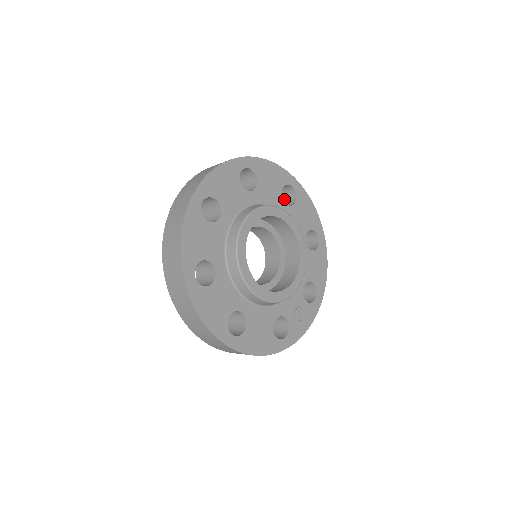
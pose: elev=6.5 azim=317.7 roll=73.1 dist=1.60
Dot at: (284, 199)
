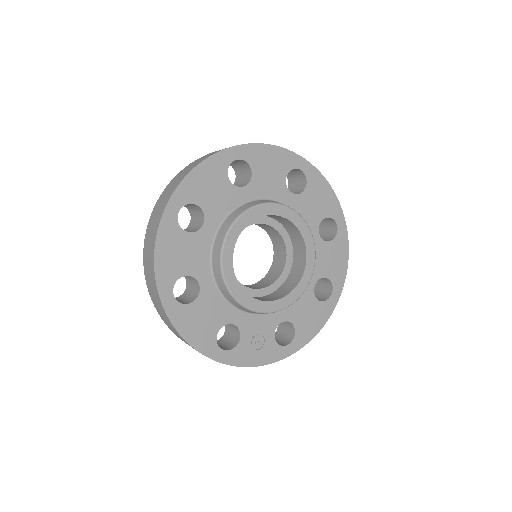
Dot at: (323, 236)
